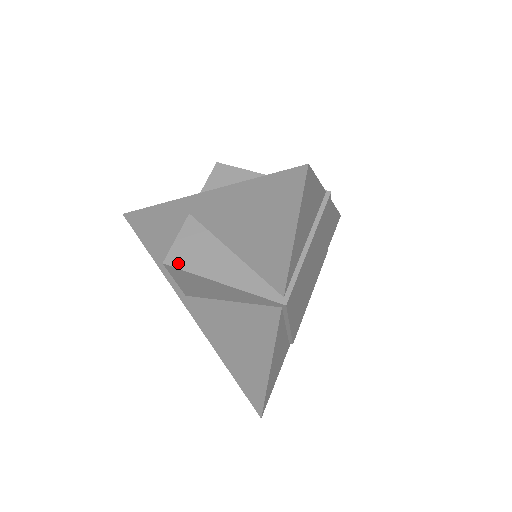
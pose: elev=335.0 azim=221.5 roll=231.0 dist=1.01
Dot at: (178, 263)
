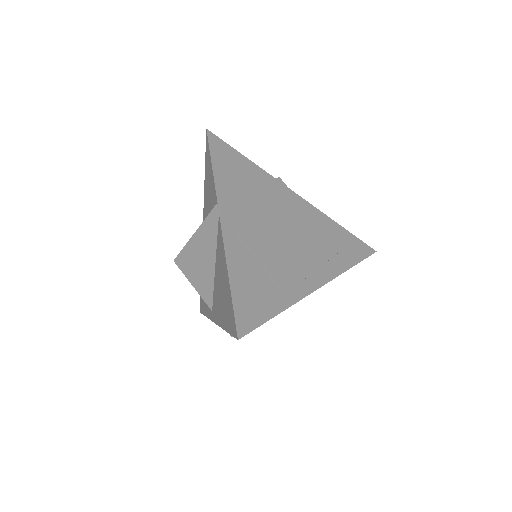
Dot at: (180, 254)
